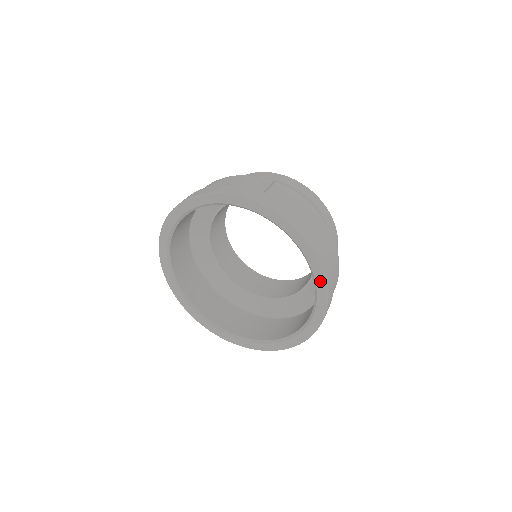
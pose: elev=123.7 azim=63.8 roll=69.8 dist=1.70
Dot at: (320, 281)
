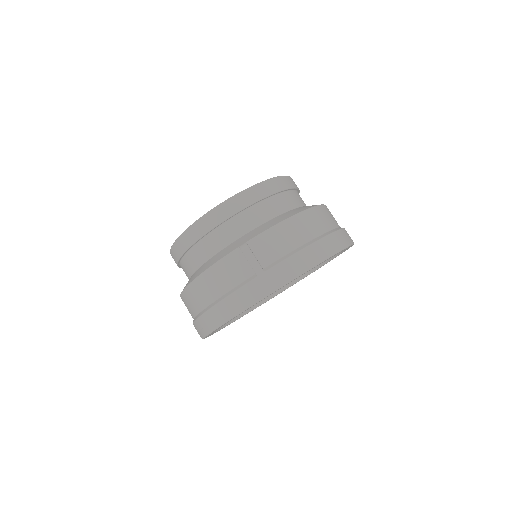
Dot at: occluded
